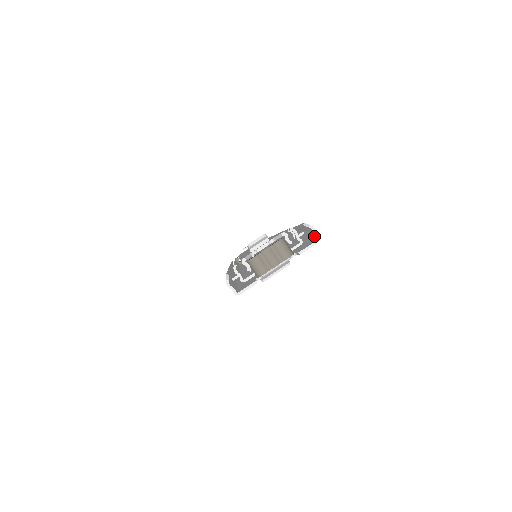
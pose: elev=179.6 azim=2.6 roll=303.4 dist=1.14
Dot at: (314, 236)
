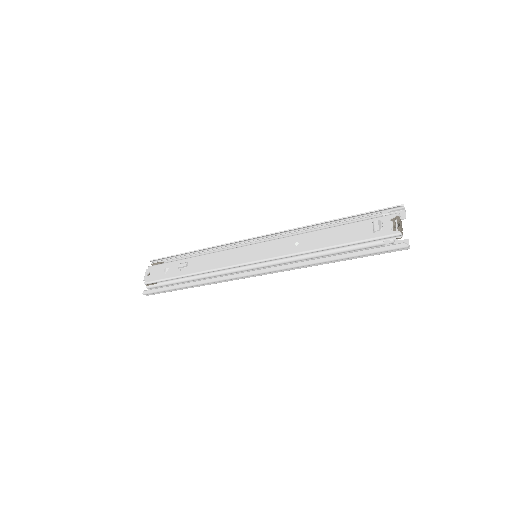
Dot at: (404, 208)
